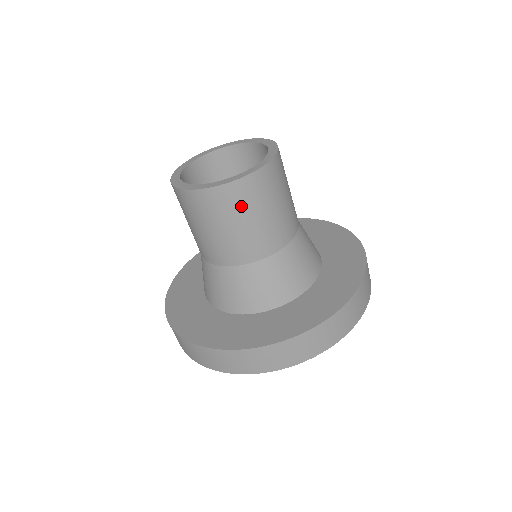
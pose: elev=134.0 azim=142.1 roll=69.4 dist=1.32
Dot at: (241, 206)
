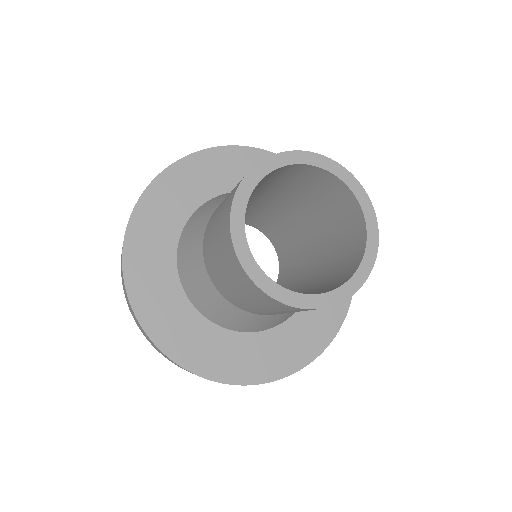
Dot at: (298, 311)
